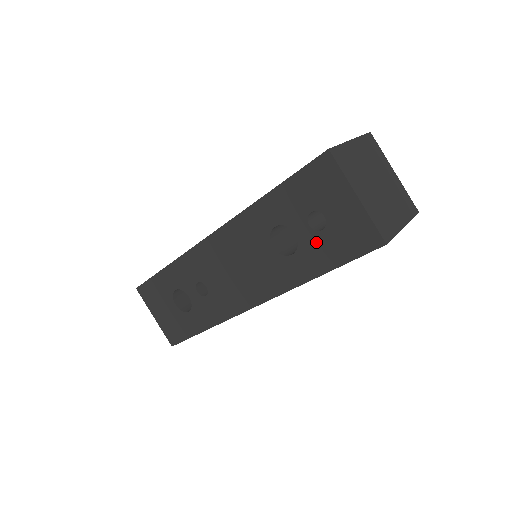
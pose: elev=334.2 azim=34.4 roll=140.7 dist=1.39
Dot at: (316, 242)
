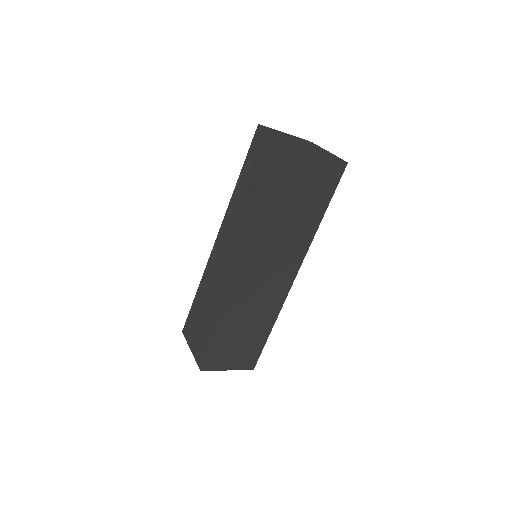
Dot at: (262, 181)
